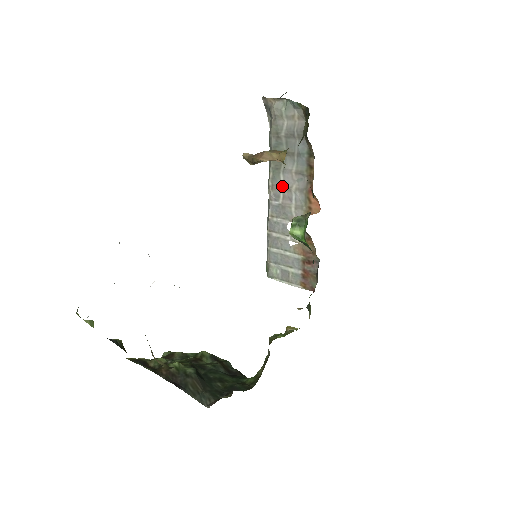
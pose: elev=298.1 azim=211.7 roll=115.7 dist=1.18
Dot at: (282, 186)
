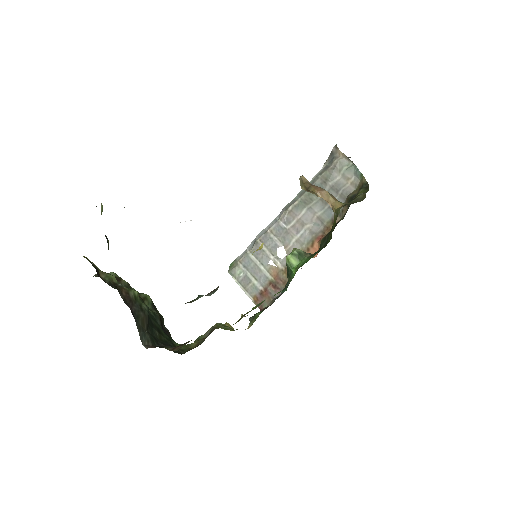
Dot at: (299, 217)
